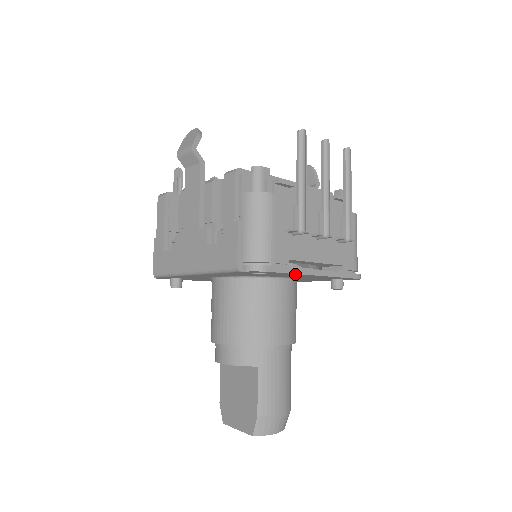
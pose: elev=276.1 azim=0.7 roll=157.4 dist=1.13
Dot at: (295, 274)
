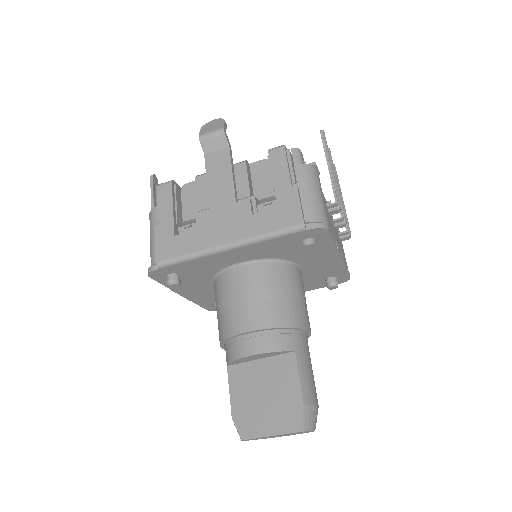
Dot at: (332, 248)
